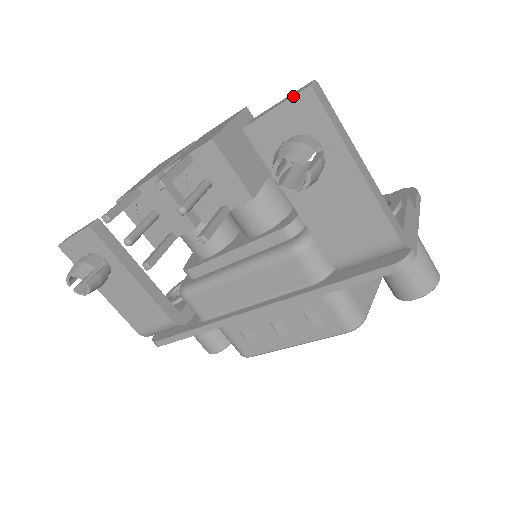
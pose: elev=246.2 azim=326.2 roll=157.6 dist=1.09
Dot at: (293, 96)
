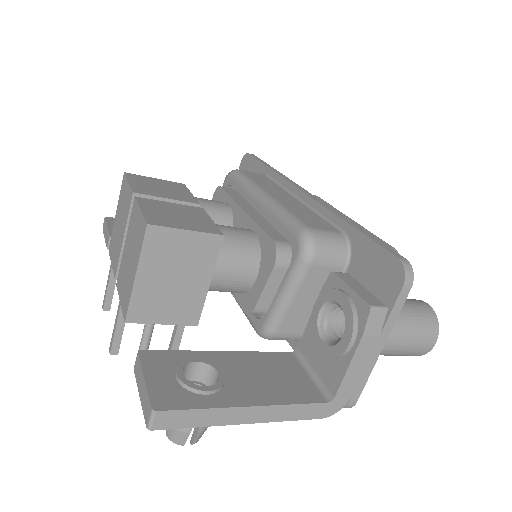
Dot at: (143, 414)
